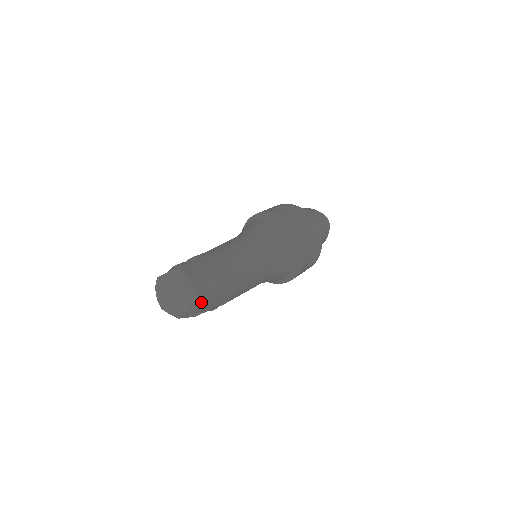
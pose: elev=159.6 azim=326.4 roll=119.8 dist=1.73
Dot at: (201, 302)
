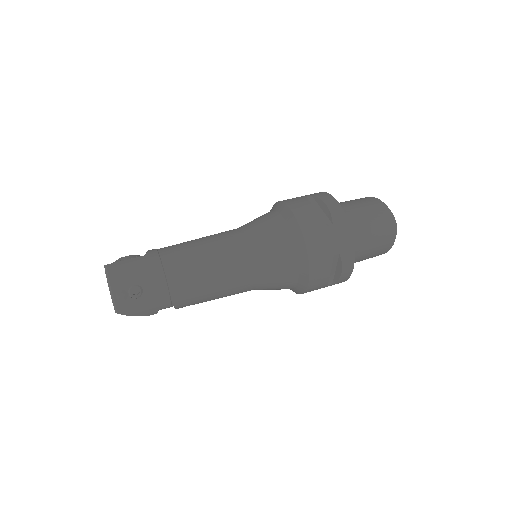
Dot at: (117, 308)
